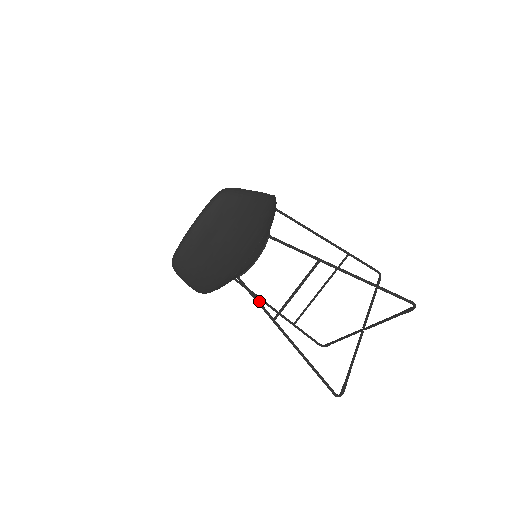
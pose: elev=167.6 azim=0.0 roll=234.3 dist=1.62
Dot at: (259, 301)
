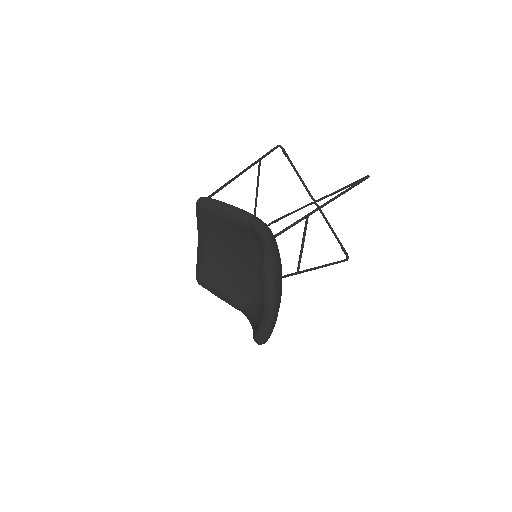
Dot at: (283, 276)
